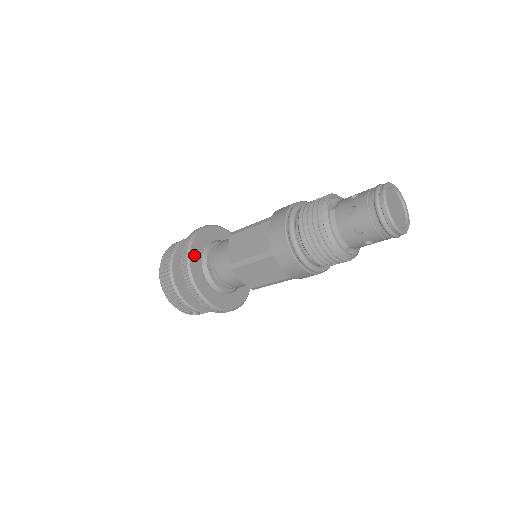
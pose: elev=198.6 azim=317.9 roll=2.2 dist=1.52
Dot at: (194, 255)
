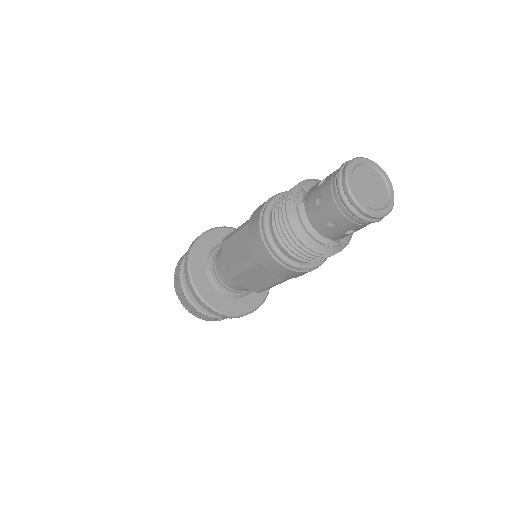
Dot at: (196, 268)
